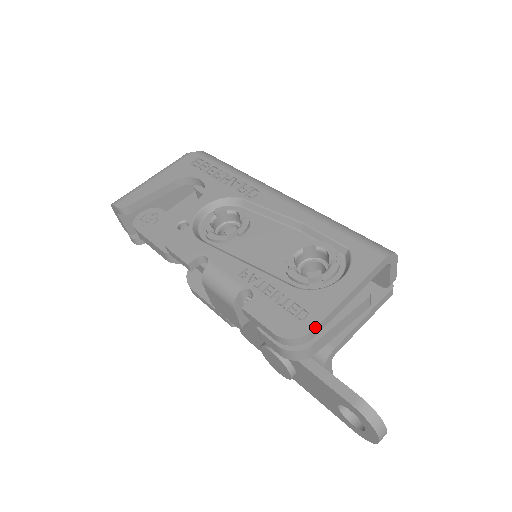
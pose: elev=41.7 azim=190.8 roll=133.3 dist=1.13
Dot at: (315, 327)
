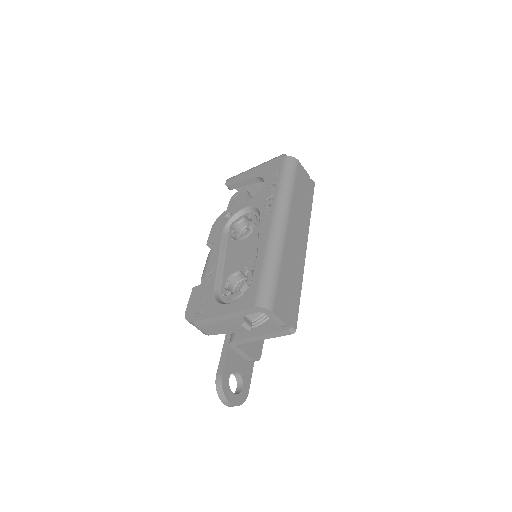
Dot at: (195, 321)
